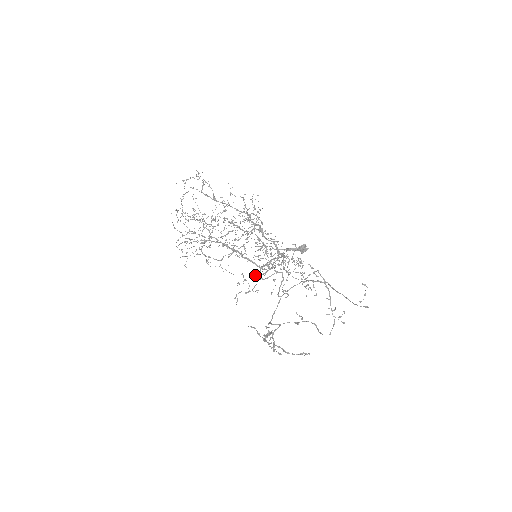
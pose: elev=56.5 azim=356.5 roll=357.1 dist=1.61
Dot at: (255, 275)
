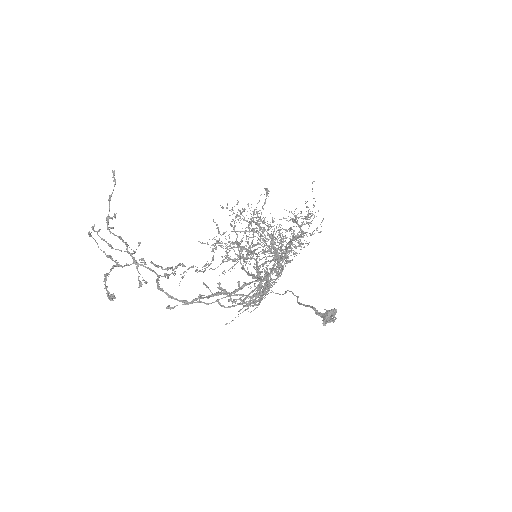
Dot at: (241, 300)
